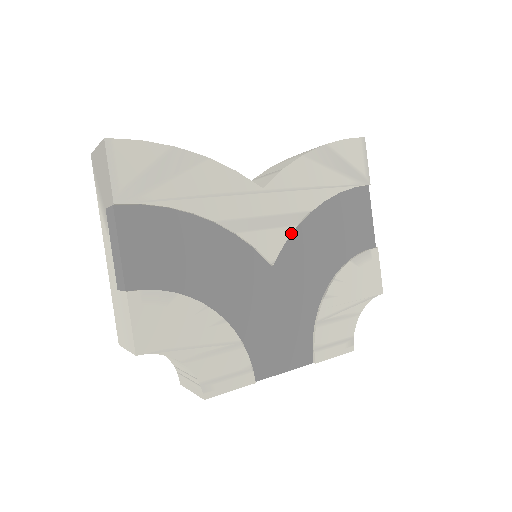
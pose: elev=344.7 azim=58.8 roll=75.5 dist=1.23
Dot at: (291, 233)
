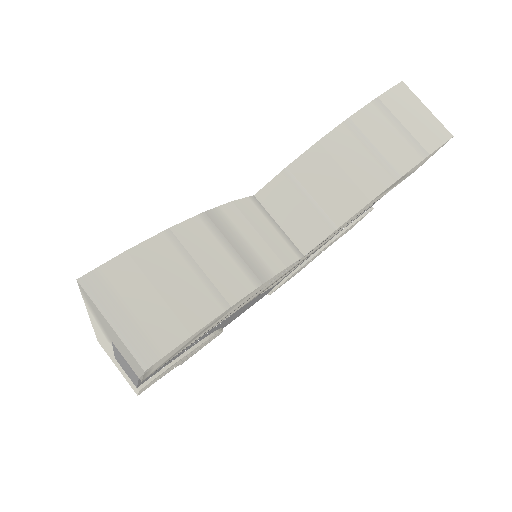
Dot at: occluded
